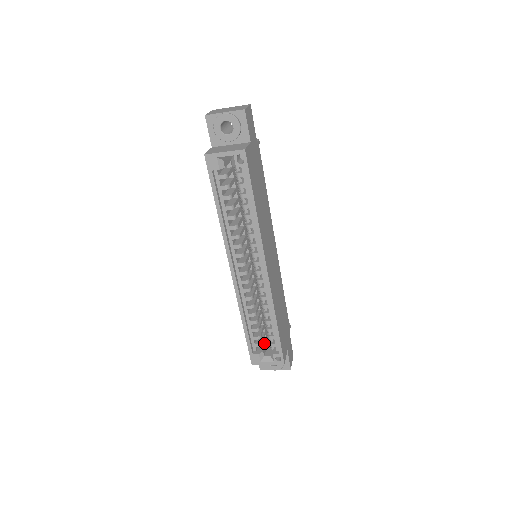
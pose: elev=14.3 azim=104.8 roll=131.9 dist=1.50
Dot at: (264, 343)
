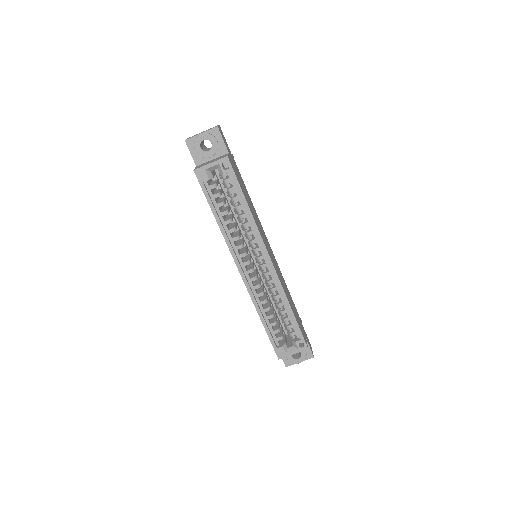
Dot at: (284, 337)
